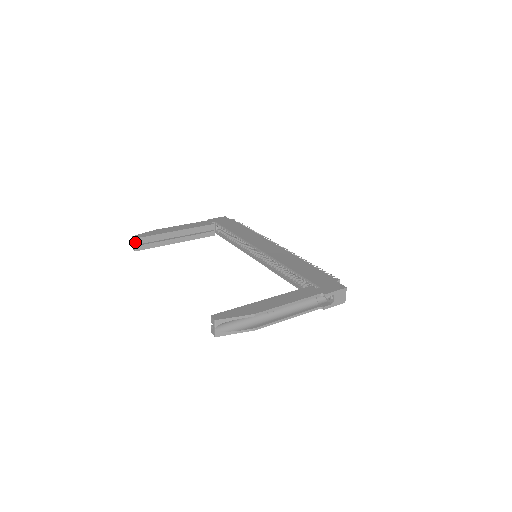
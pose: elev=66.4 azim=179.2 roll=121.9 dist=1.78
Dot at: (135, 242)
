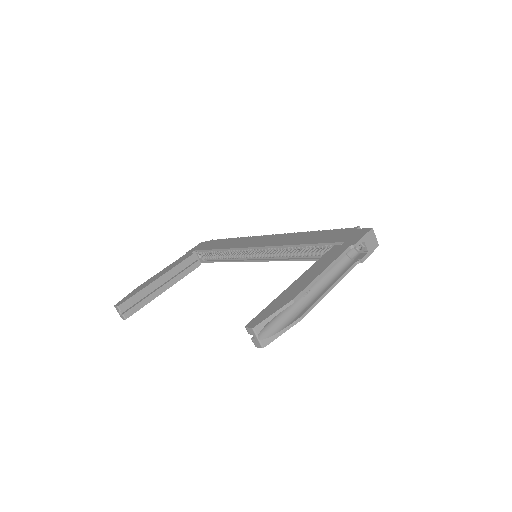
Dot at: (120, 310)
